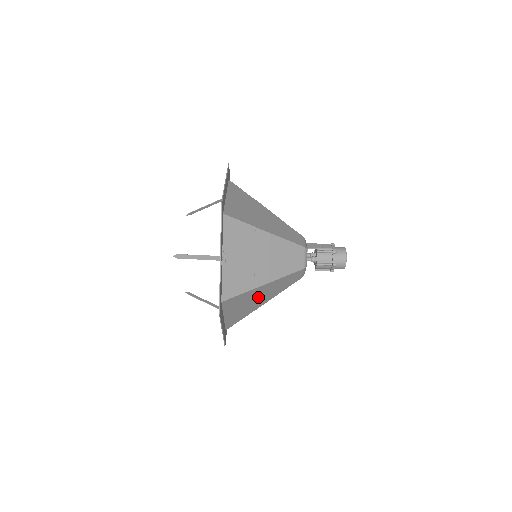
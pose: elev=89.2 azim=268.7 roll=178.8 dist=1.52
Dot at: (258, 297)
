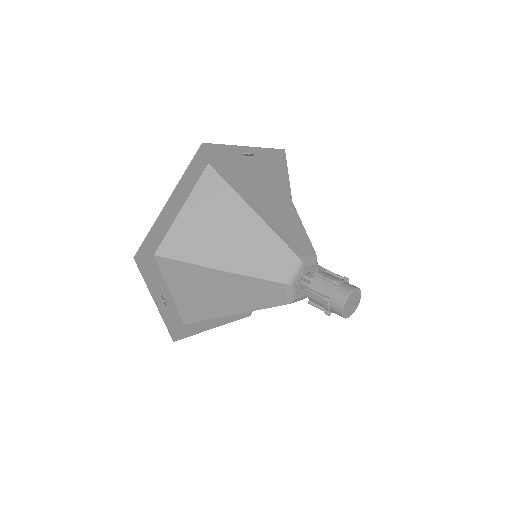
Dot at: (229, 232)
